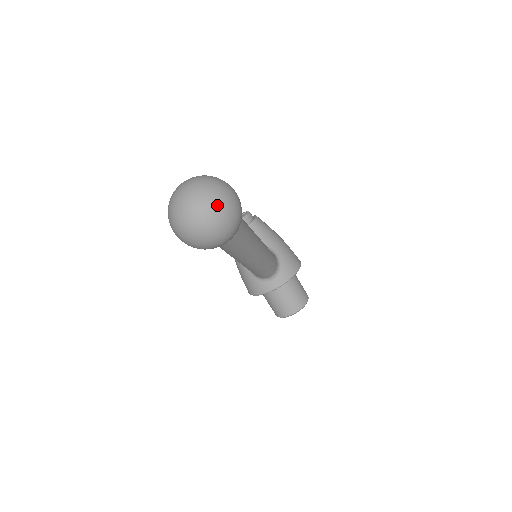
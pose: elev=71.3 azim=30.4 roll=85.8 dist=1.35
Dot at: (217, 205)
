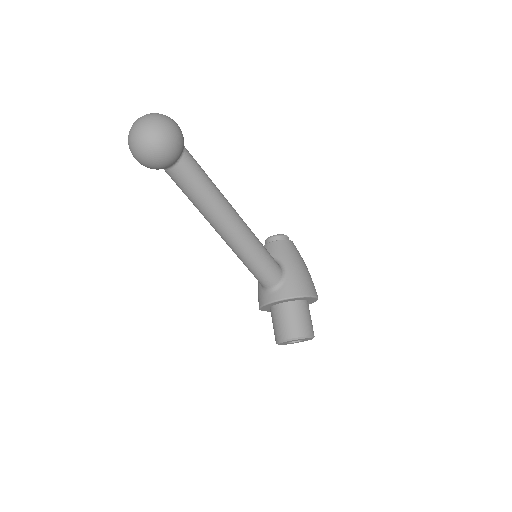
Dot at: (148, 123)
